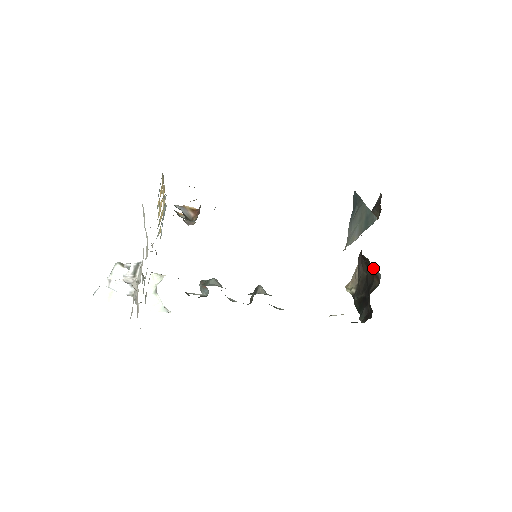
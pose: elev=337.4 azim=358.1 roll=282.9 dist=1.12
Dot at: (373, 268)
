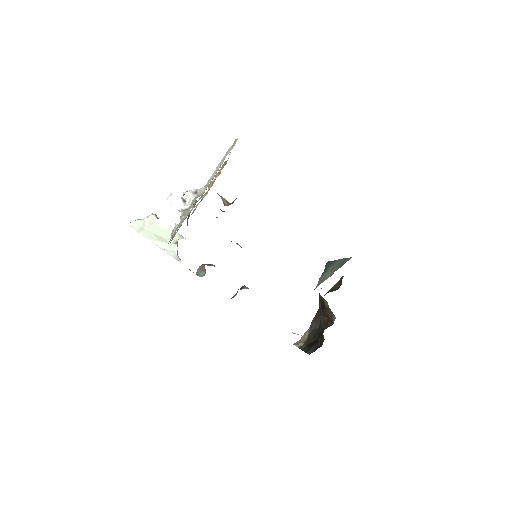
Dot at: (330, 314)
